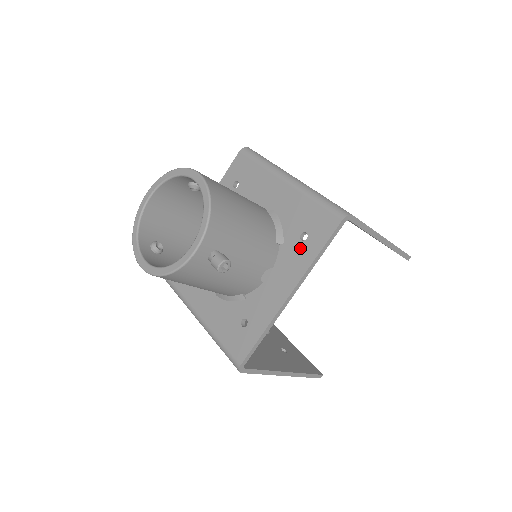
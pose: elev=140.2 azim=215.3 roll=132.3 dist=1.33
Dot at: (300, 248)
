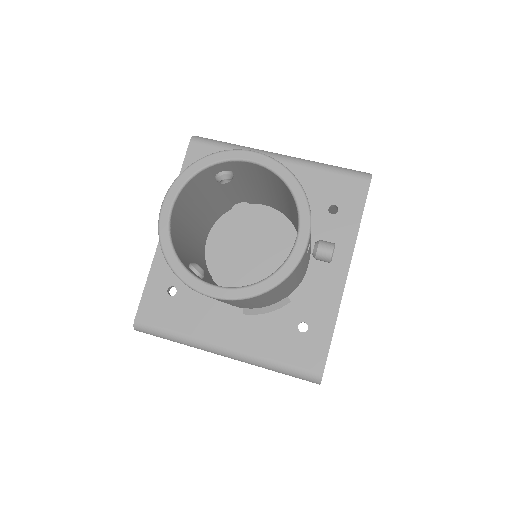
Dot at: (335, 223)
